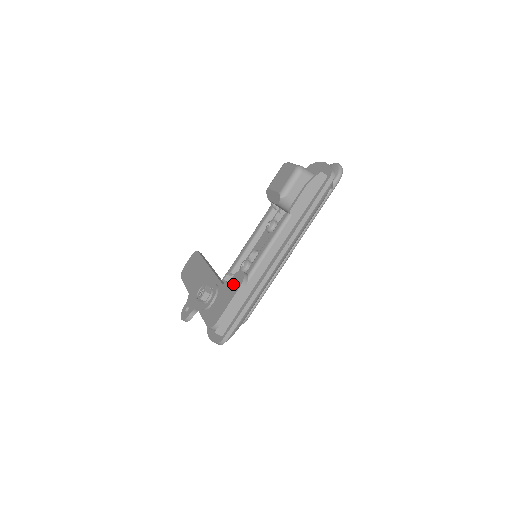
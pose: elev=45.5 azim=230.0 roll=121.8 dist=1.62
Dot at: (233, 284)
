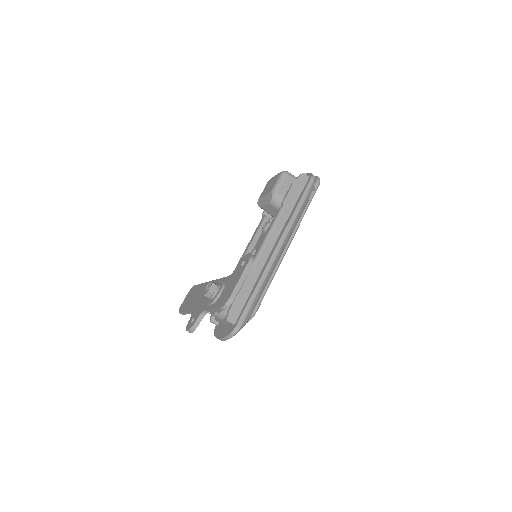
Dot at: (240, 266)
